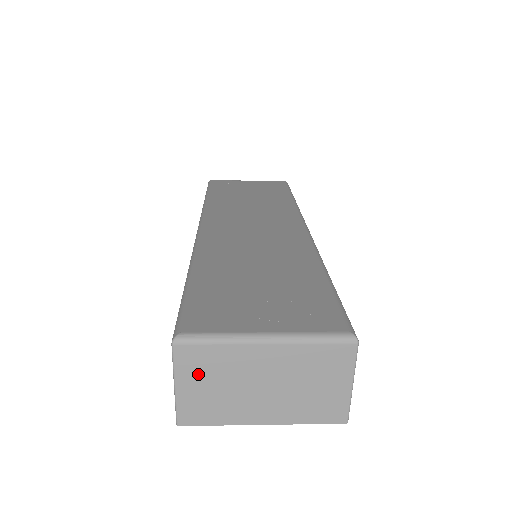
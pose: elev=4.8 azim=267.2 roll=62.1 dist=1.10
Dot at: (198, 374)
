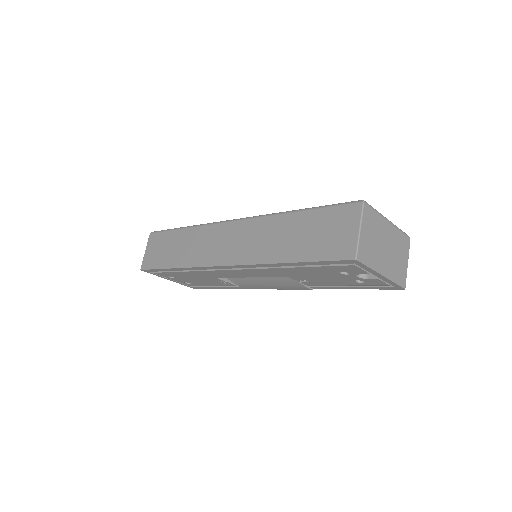
Dot at: (368, 227)
